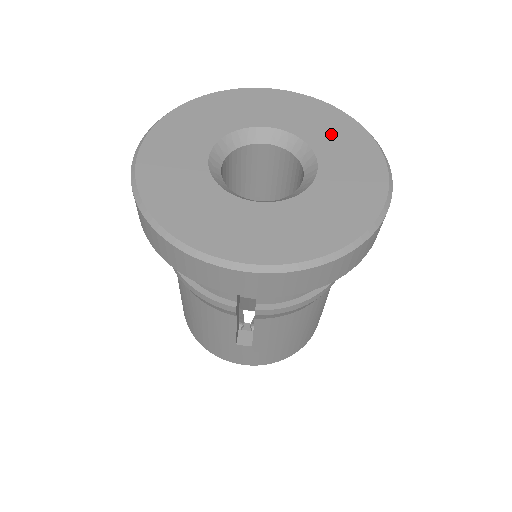
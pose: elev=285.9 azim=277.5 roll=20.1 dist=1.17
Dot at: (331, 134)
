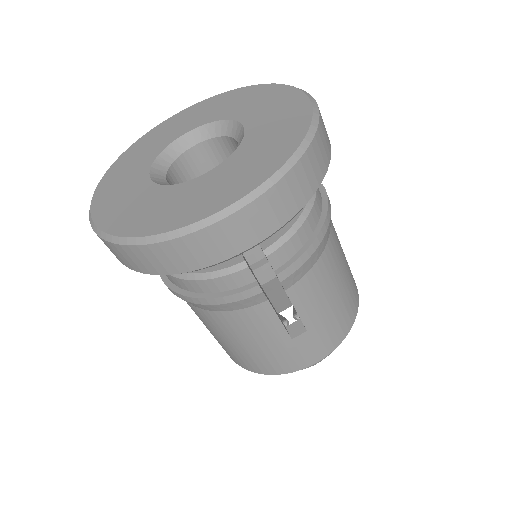
Dot at: (238, 103)
